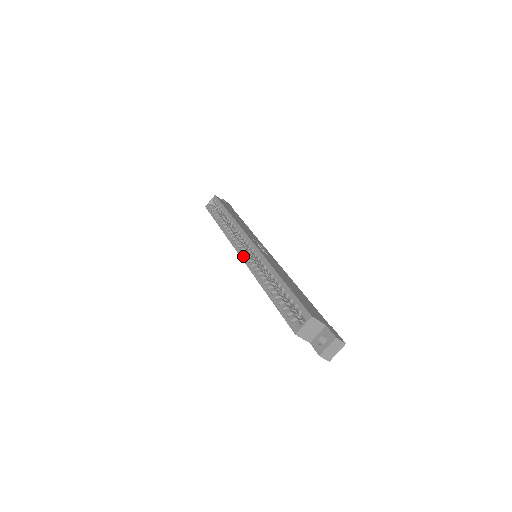
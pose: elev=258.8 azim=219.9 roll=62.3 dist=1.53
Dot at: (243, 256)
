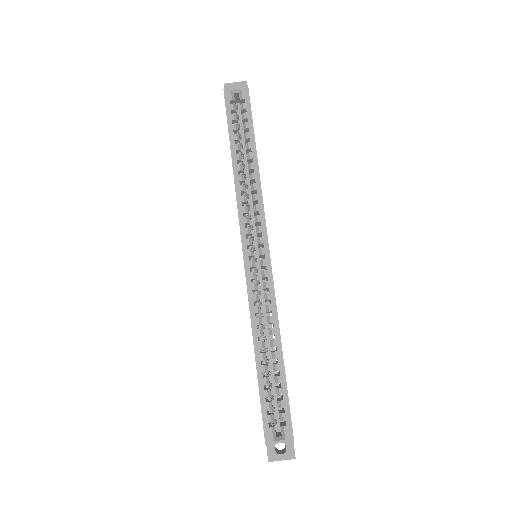
Dot at: (248, 261)
